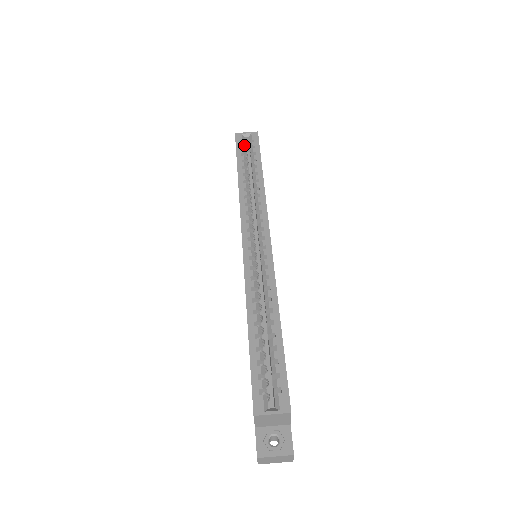
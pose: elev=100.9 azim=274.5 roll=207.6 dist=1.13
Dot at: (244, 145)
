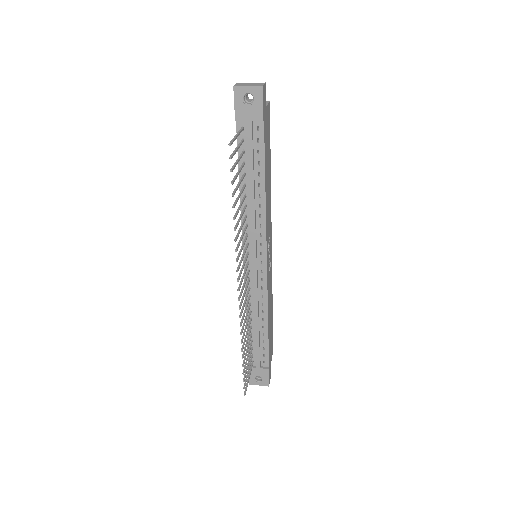
Dot at: occluded
